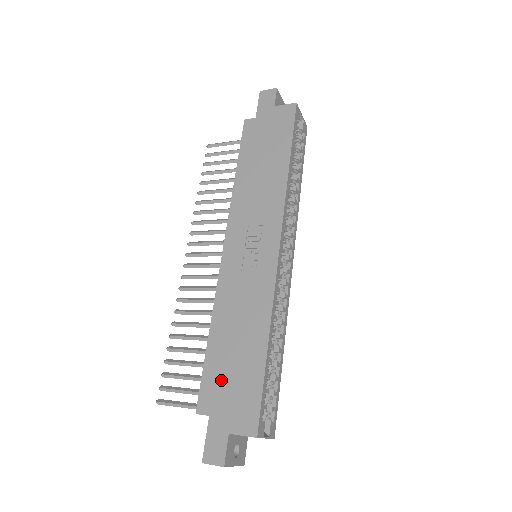
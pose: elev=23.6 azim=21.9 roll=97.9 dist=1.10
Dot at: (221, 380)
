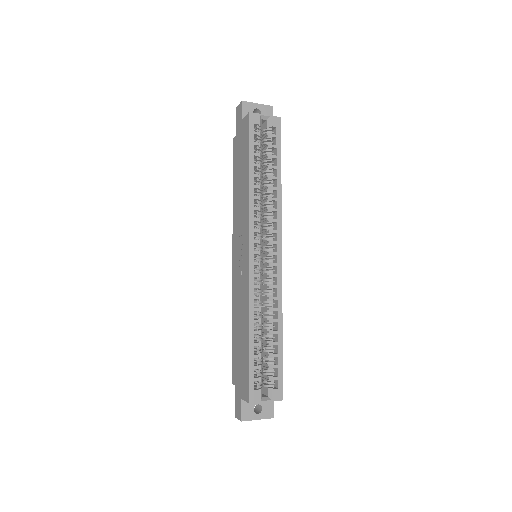
Dot at: (237, 360)
